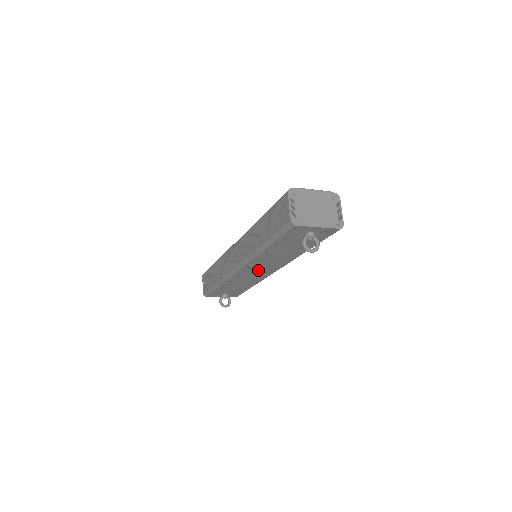
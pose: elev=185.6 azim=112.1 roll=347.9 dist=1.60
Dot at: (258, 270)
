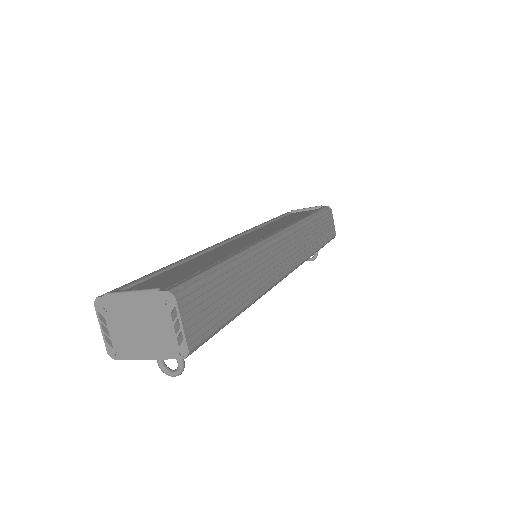
Dot at: occluded
